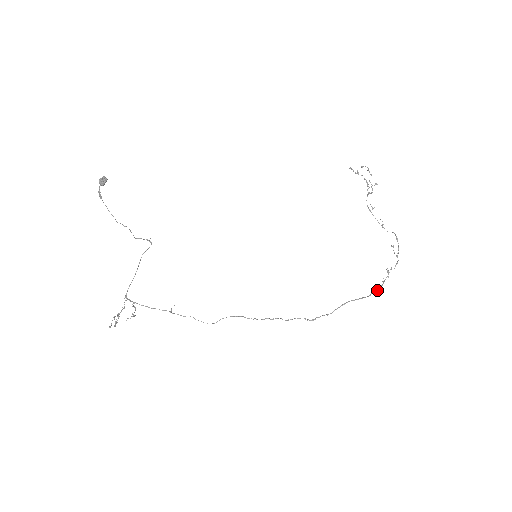
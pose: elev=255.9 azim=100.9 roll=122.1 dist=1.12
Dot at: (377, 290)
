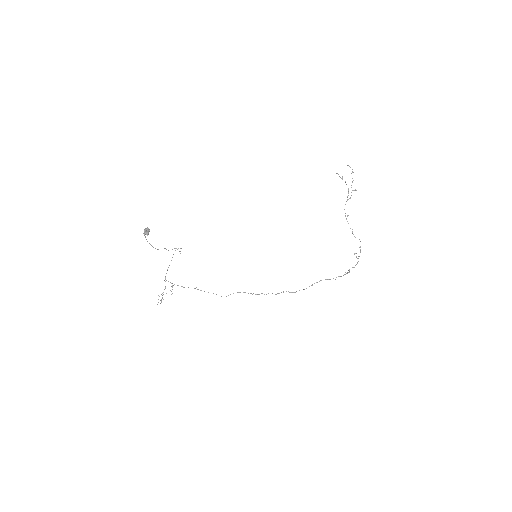
Dot at: (341, 276)
